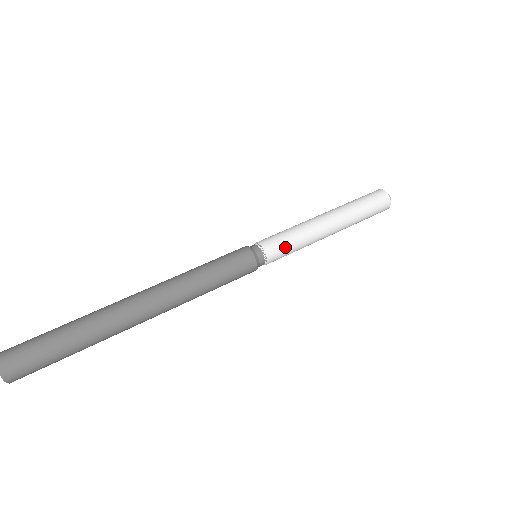
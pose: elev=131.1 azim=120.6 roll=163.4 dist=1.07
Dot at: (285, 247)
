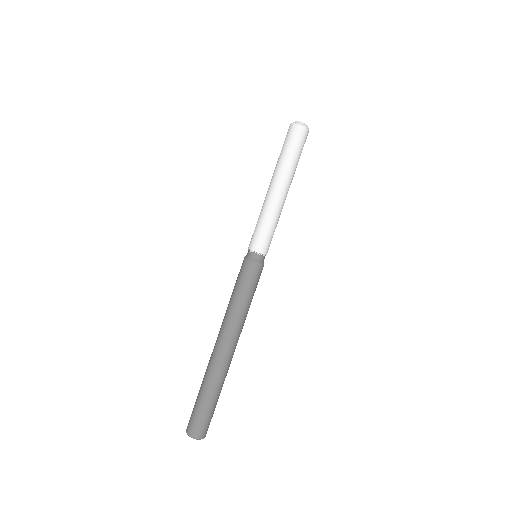
Dot at: (264, 235)
